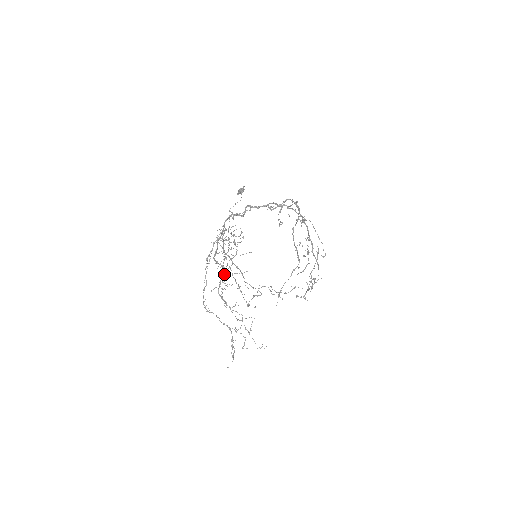
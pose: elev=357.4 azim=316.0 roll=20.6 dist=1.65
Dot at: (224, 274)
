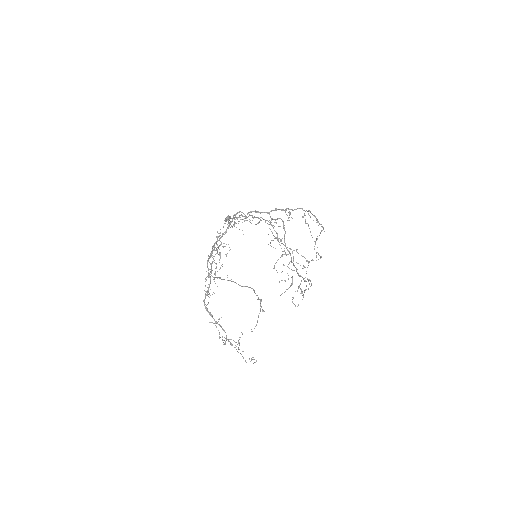
Dot at: occluded
